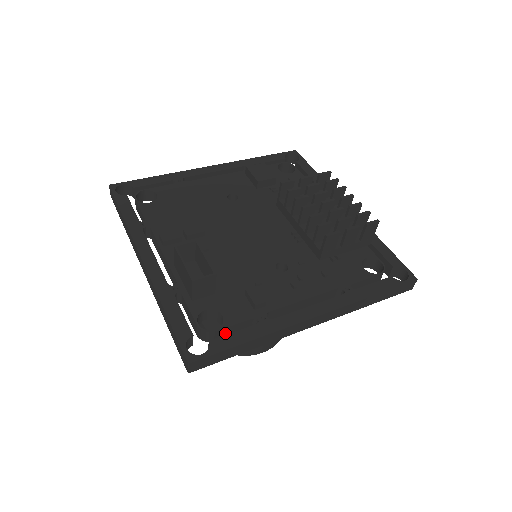
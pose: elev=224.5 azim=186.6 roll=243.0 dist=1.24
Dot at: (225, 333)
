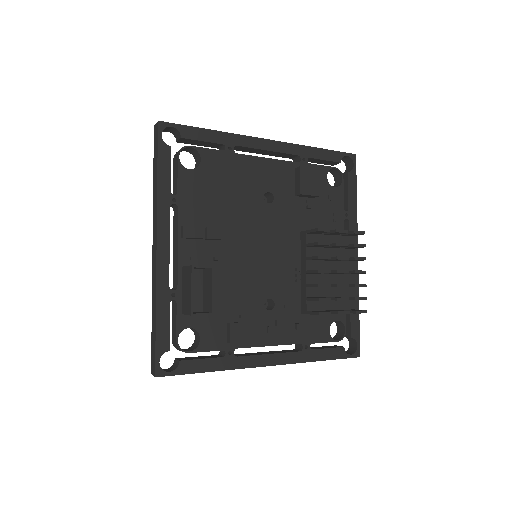
Dot at: occluded
